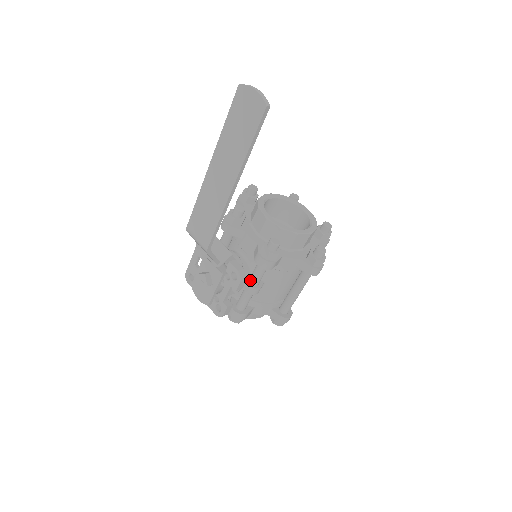
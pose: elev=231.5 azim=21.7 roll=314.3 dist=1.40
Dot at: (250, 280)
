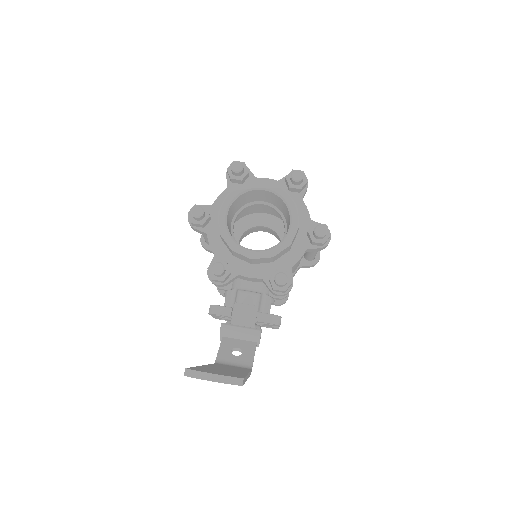
Dot at: occluded
